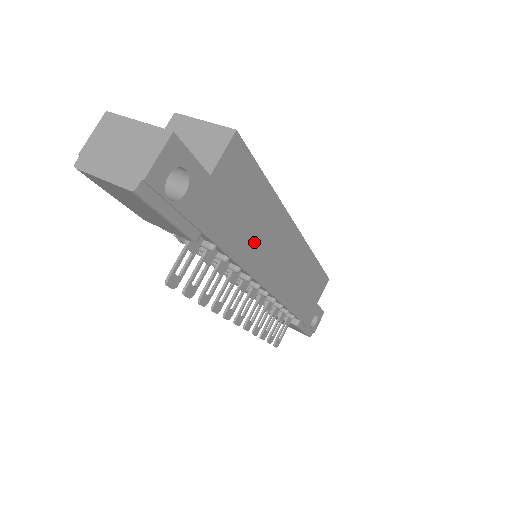
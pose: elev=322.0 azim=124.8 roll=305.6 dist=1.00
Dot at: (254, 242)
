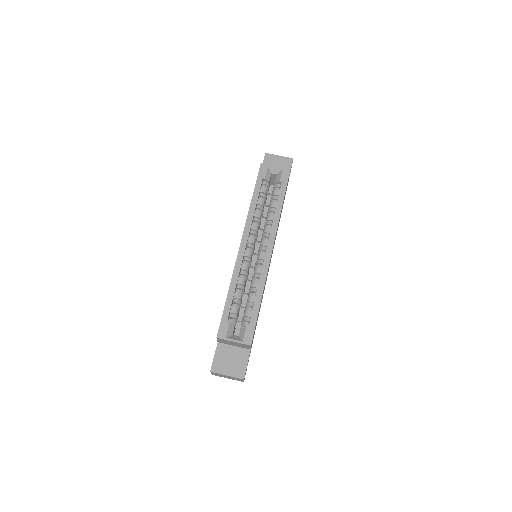
Dot at: occluded
